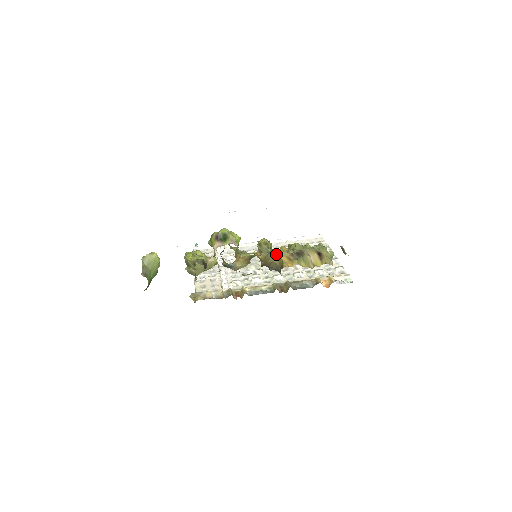
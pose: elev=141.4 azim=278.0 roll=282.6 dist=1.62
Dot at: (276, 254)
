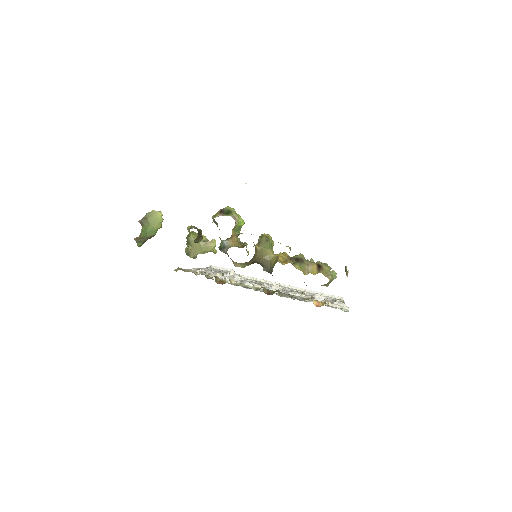
Dot at: (275, 254)
